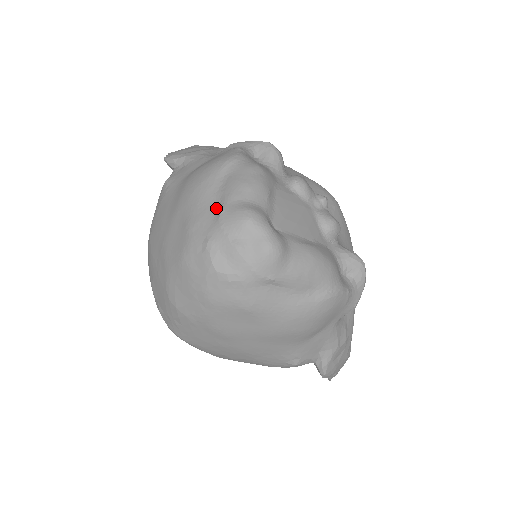
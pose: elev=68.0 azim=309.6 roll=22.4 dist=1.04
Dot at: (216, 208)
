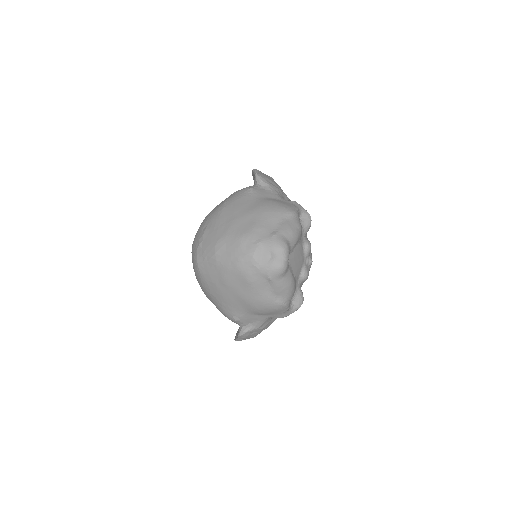
Dot at: (273, 230)
